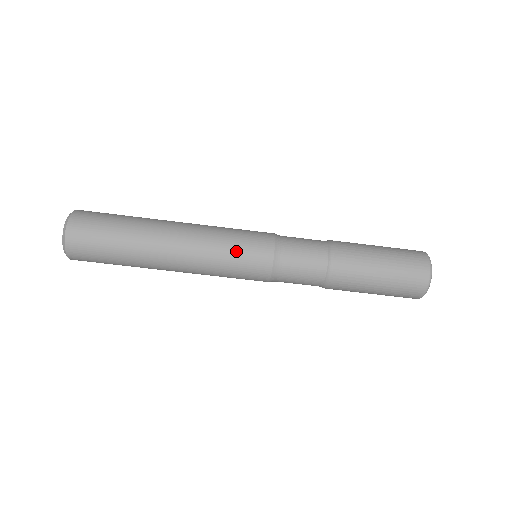
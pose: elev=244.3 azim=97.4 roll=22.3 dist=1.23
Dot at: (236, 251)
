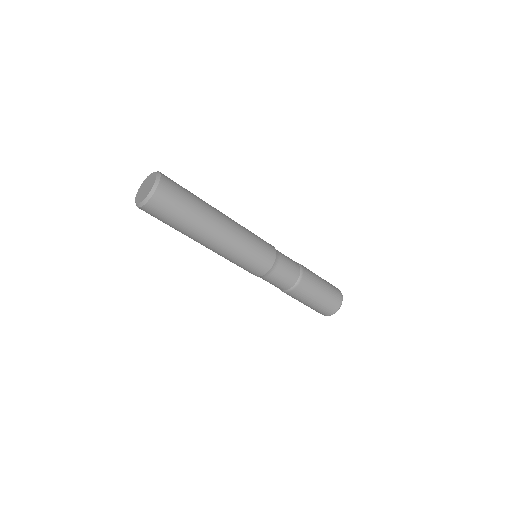
Dot at: (258, 242)
